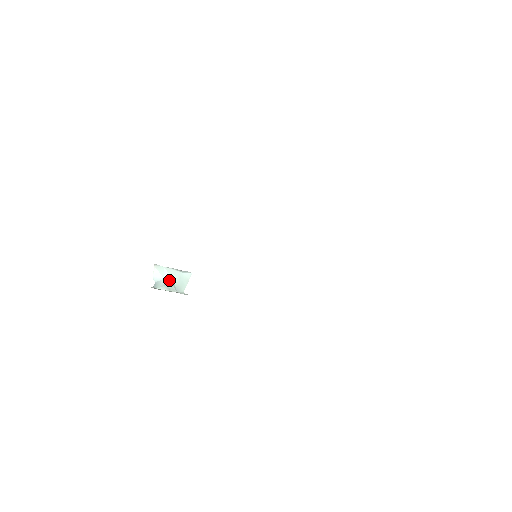
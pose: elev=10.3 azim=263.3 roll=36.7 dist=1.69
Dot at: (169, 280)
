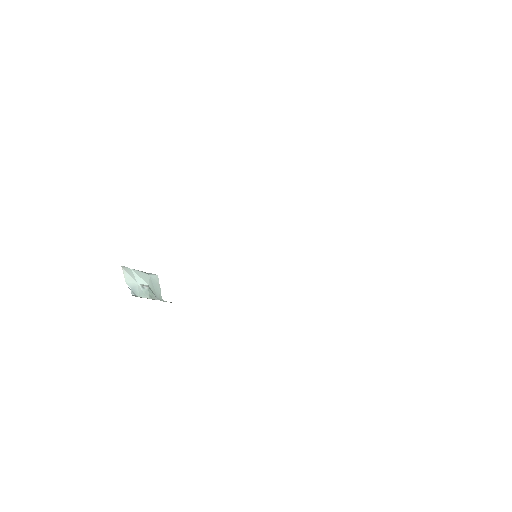
Dot at: (146, 285)
